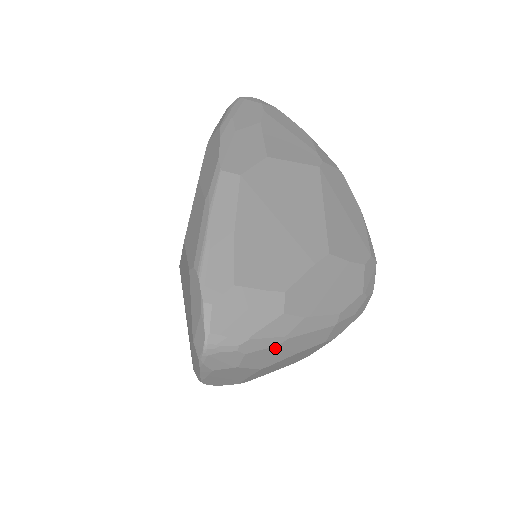
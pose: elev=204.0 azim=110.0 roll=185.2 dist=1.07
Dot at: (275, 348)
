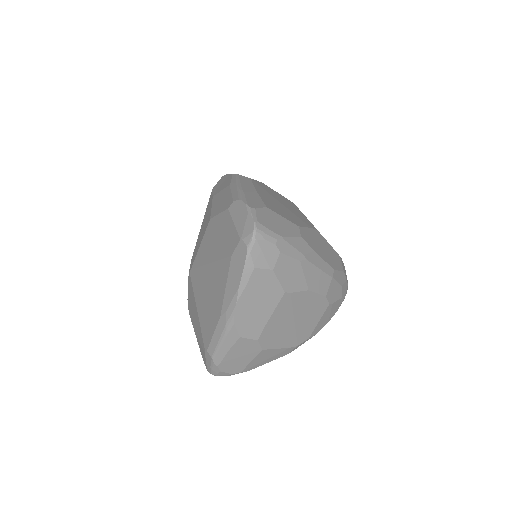
Dot at: (297, 264)
